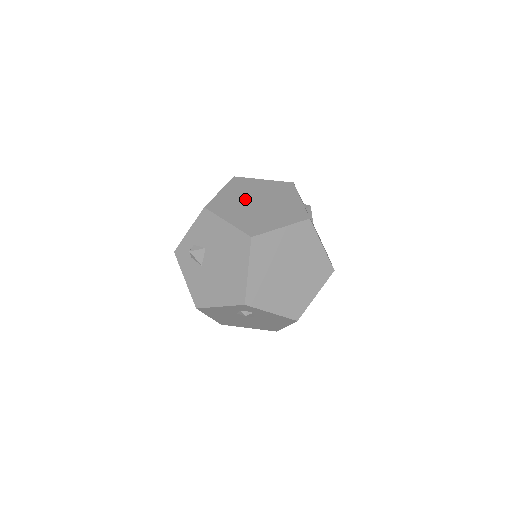
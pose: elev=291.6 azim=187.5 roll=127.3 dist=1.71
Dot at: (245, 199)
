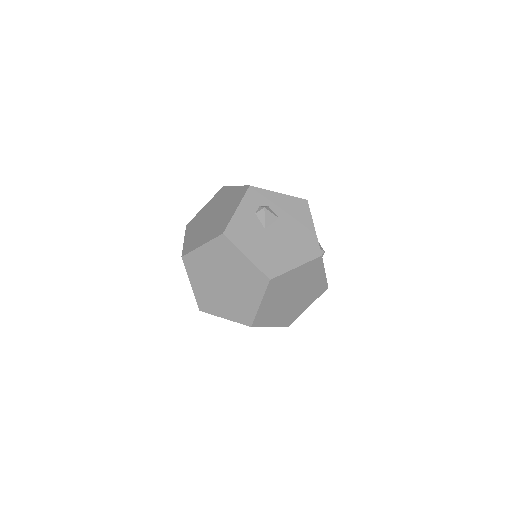
Dot at: (209, 213)
